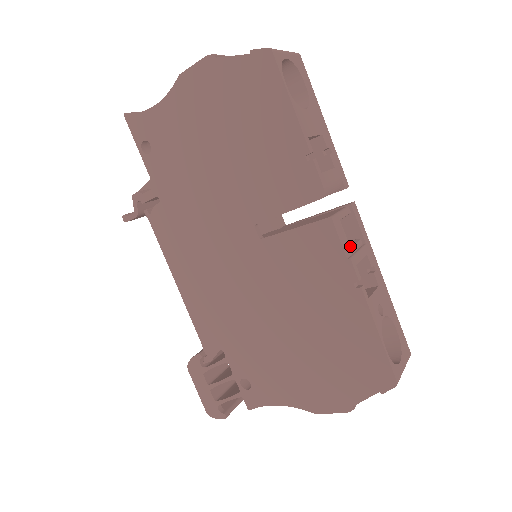
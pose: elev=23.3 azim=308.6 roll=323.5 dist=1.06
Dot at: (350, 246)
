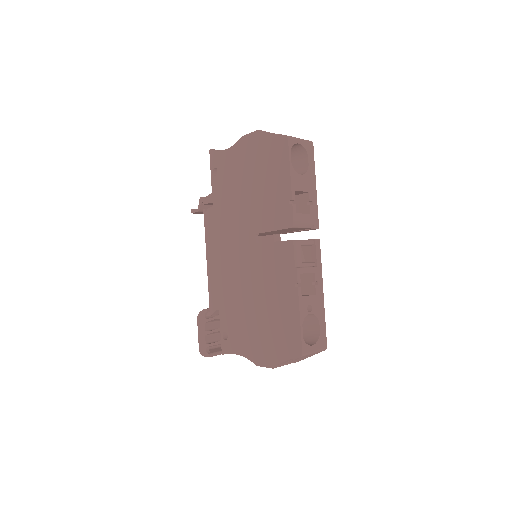
Dot at: (303, 263)
